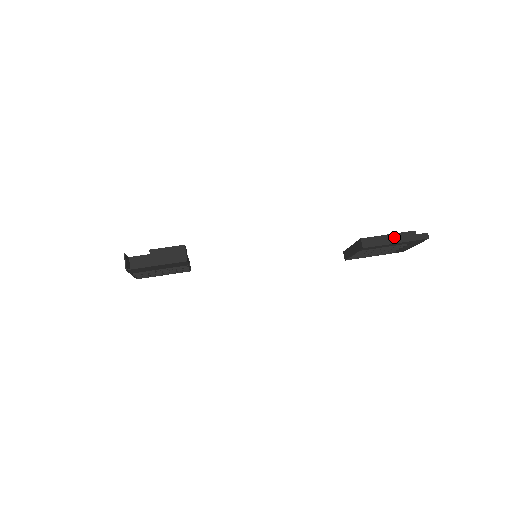
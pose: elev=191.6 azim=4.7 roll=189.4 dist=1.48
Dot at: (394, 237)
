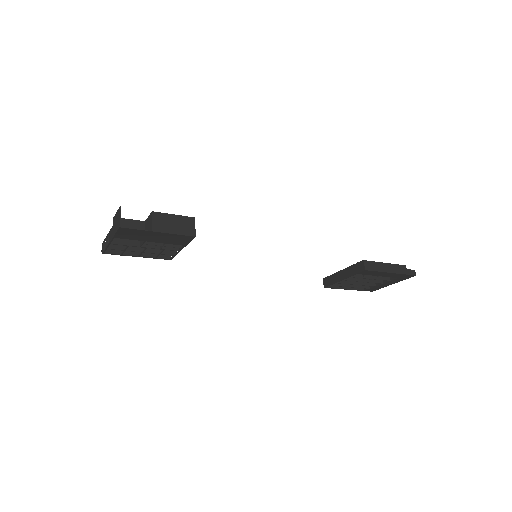
Dot at: (390, 266)
